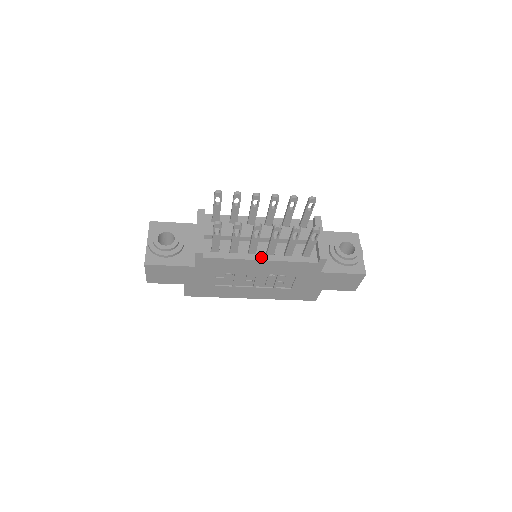
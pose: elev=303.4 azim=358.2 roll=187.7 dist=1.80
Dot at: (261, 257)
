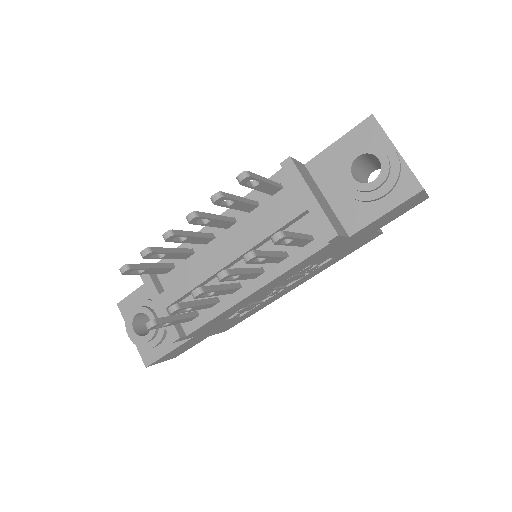
Dot at: (250, 288)
